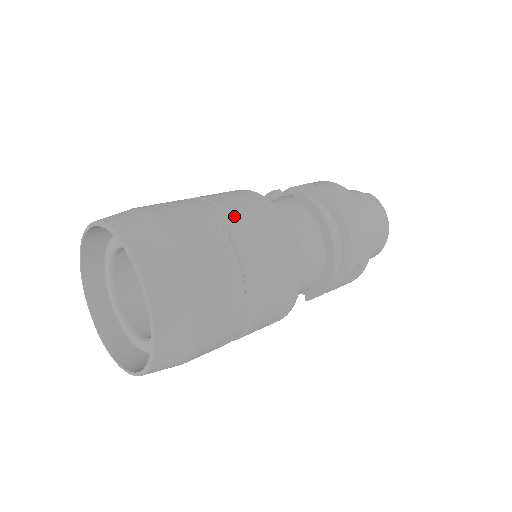
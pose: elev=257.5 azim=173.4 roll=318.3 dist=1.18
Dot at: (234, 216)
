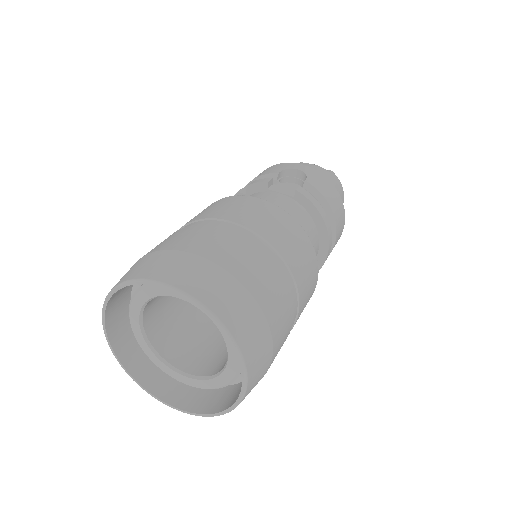
Dot at: (284, 254)
